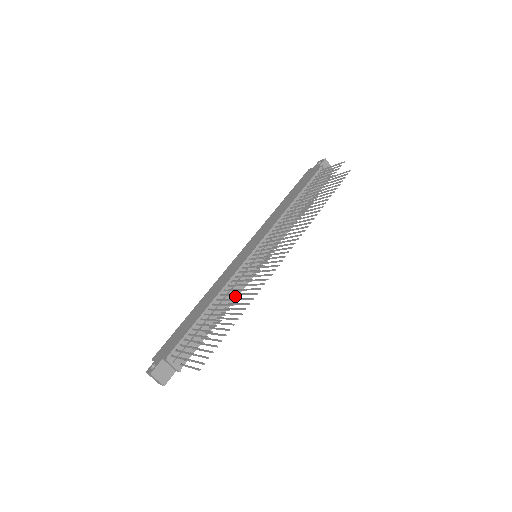
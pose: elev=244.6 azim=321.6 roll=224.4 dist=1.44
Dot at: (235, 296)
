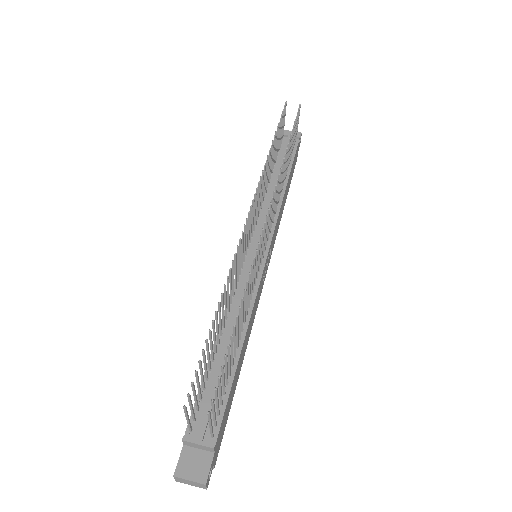
Dot at: (249, 310)
